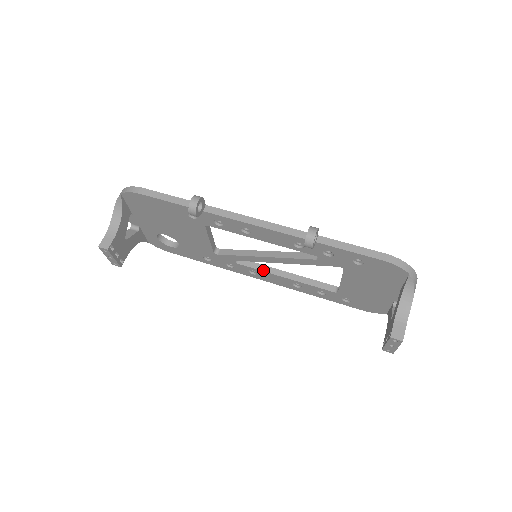
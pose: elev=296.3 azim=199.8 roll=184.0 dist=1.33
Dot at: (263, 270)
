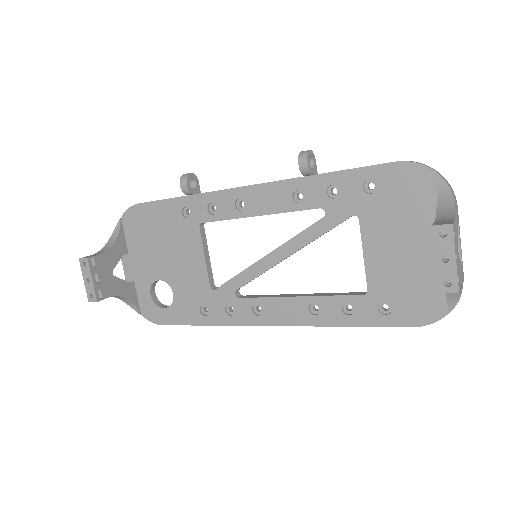
Dot at: (269, 296)
